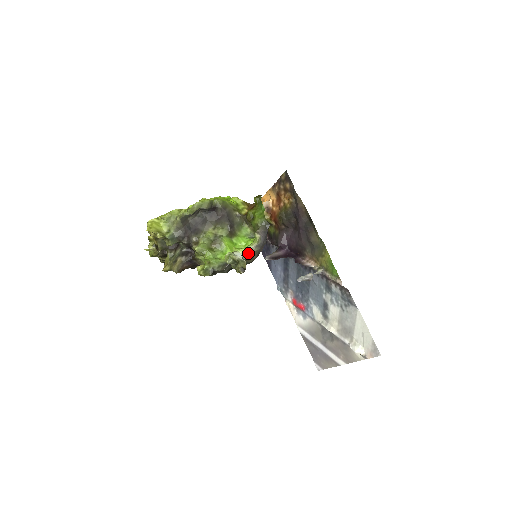
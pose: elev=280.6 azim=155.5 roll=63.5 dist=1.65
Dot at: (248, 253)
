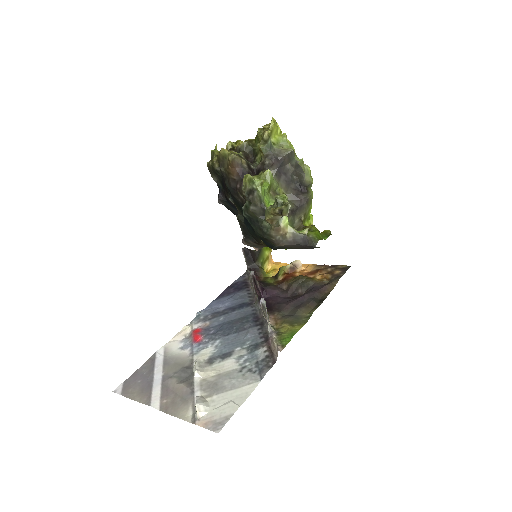
Dot at: (284, 226)
